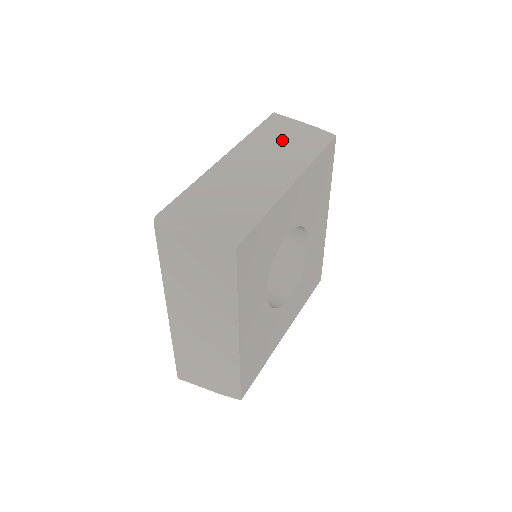
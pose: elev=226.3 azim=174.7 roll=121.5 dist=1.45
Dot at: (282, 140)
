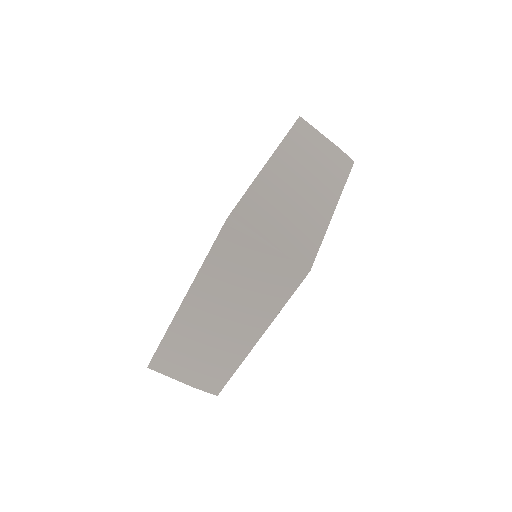
Dot at: (315, 153)
